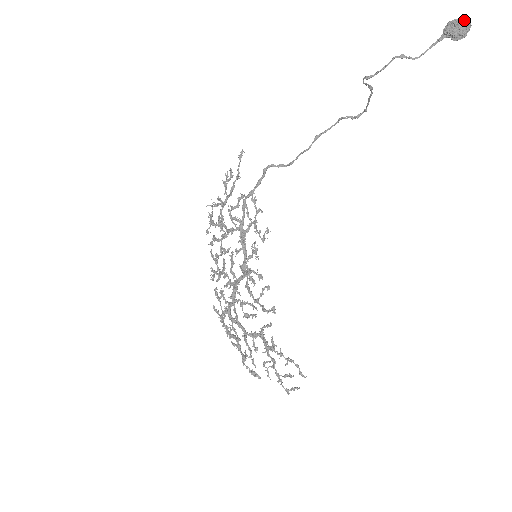
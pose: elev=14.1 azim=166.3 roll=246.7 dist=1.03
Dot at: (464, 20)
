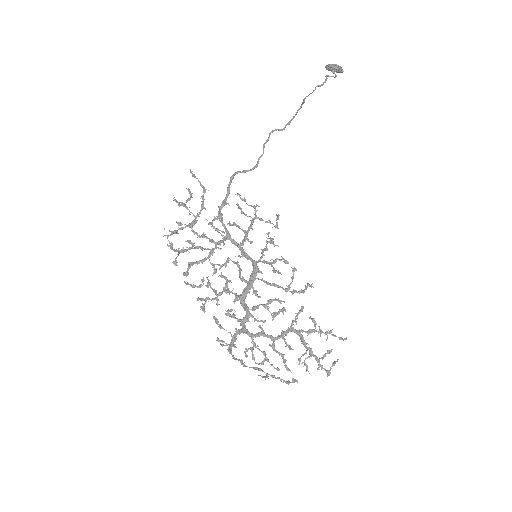
Dot at: occluded
